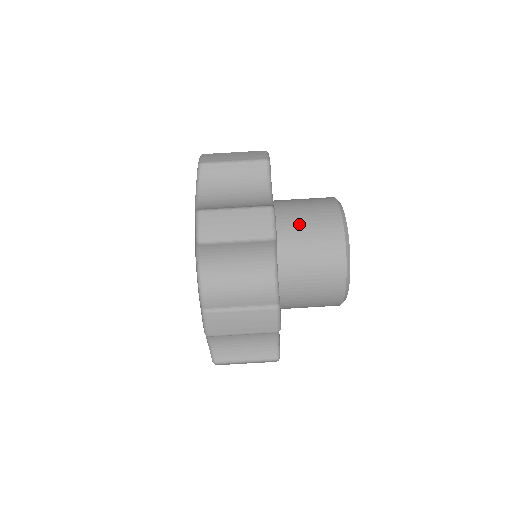
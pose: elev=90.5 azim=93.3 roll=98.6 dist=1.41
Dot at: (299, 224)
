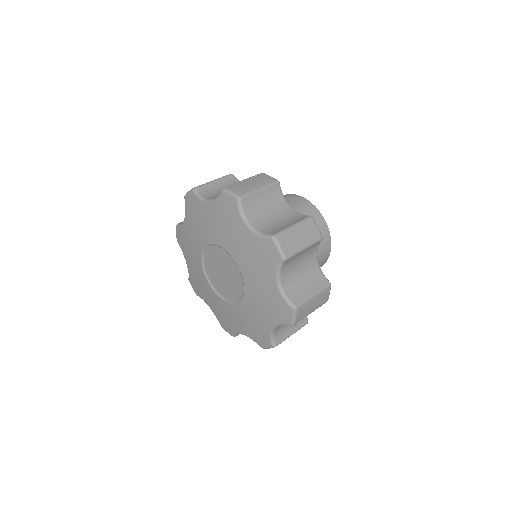
Dot at: occluded
